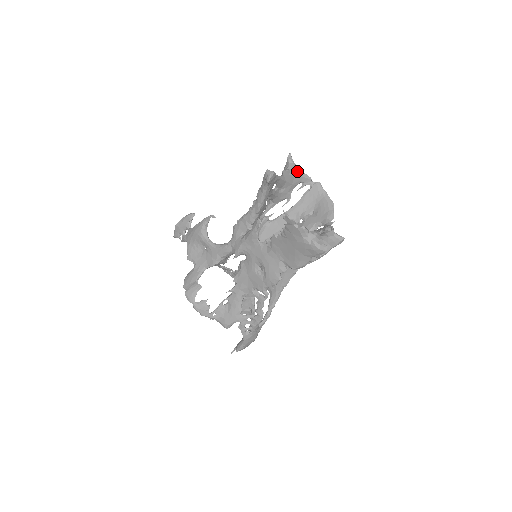
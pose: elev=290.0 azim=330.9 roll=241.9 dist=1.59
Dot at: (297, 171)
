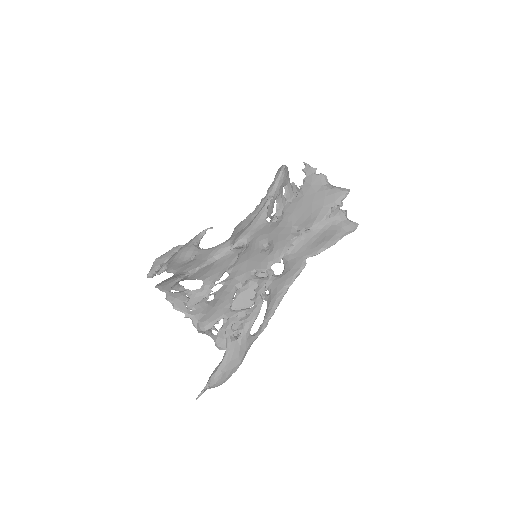
Dot at: occluded
